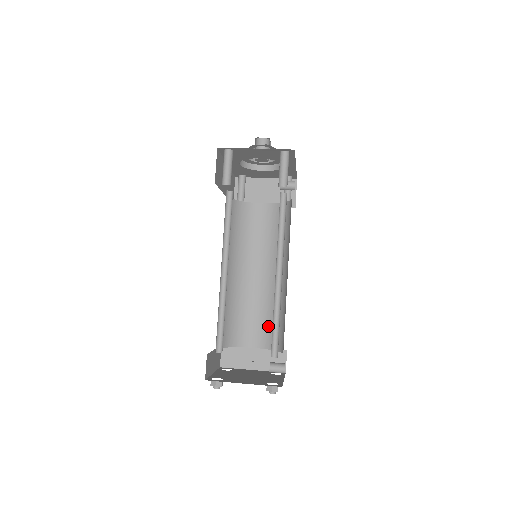
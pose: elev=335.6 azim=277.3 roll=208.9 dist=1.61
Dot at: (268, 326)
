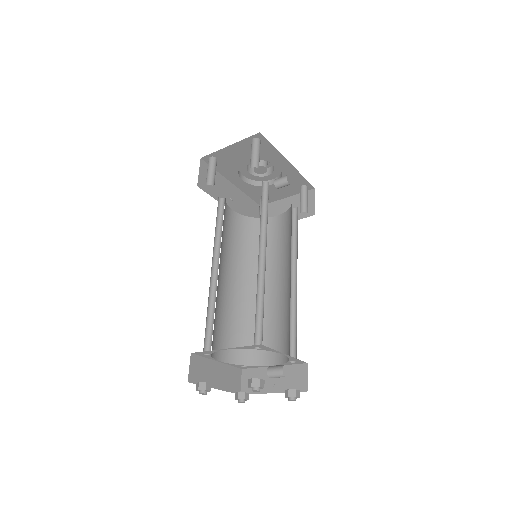
Dot at: (284, 336)
